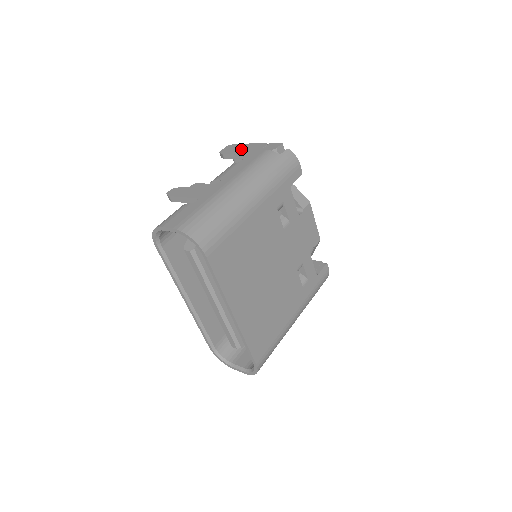
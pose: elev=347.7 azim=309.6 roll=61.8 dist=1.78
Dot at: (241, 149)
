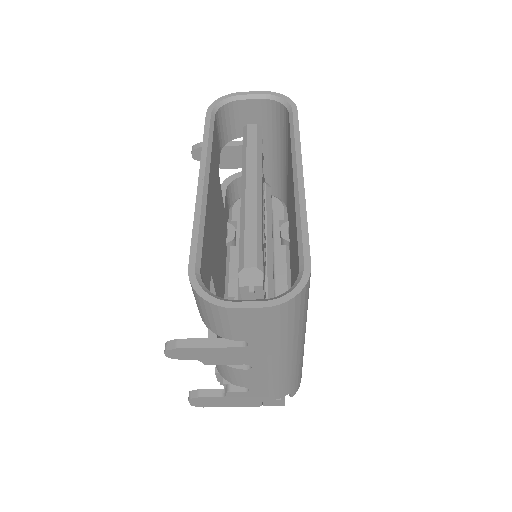
Dot at: occluded
